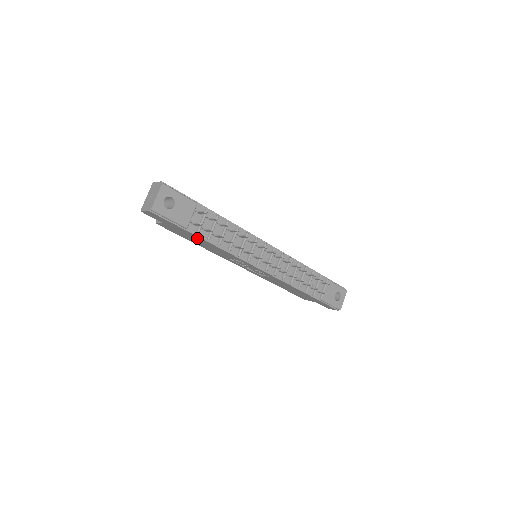
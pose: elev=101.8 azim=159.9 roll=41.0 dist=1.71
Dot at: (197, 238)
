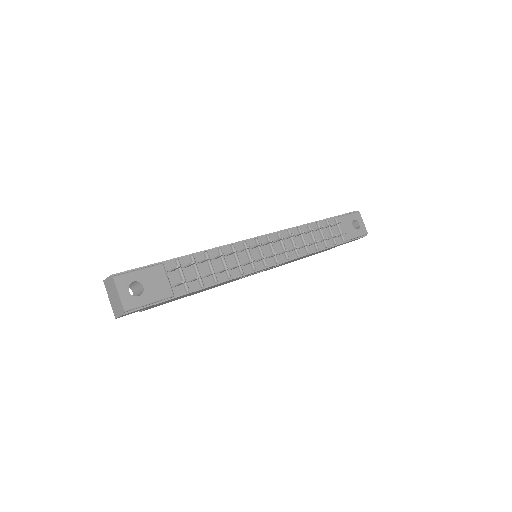
Dot at: (190, 293)
